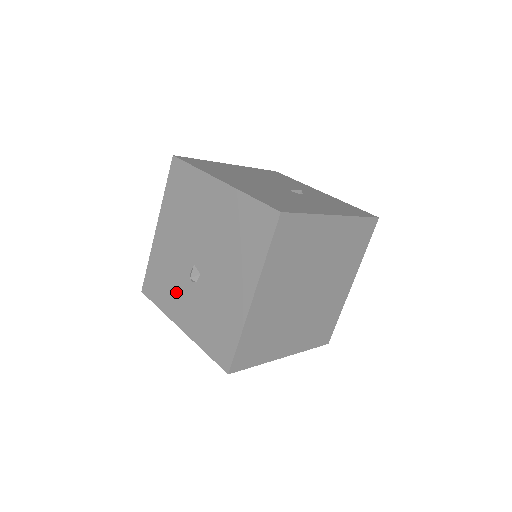
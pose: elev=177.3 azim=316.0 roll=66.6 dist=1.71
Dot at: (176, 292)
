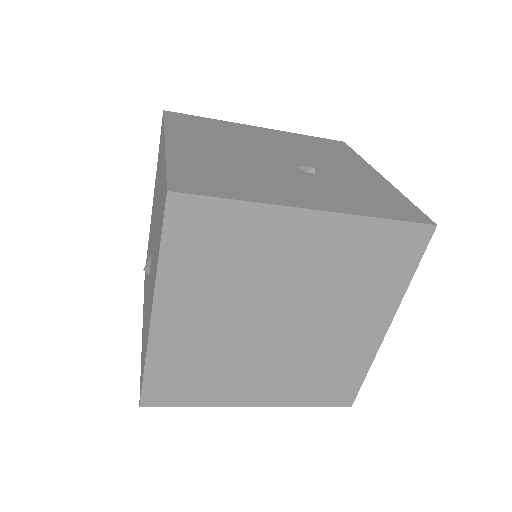
Dot at: (146, 283)
